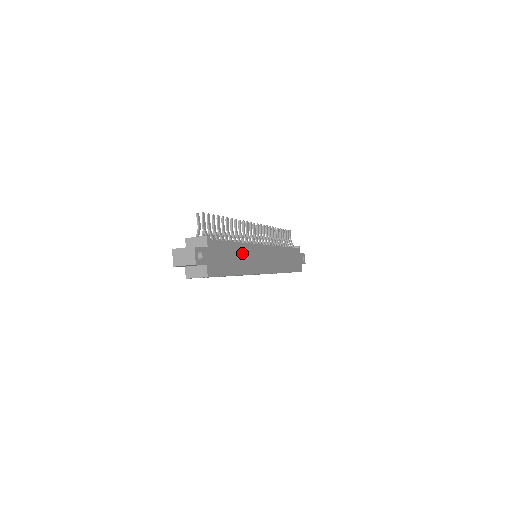
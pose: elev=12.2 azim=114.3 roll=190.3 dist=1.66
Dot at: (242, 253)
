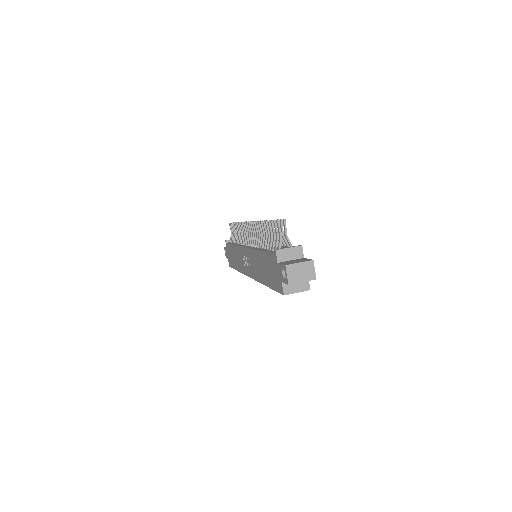
Dot at: occluded
